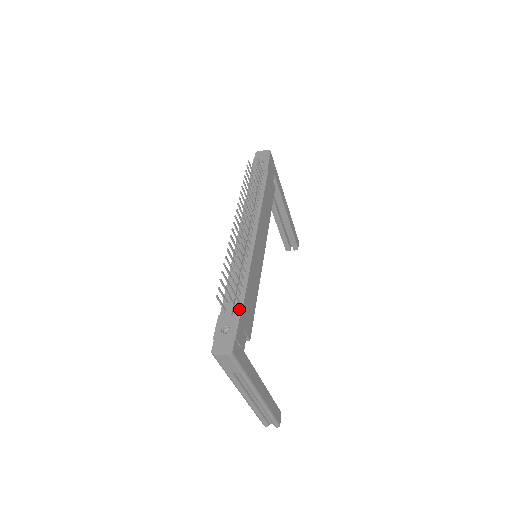
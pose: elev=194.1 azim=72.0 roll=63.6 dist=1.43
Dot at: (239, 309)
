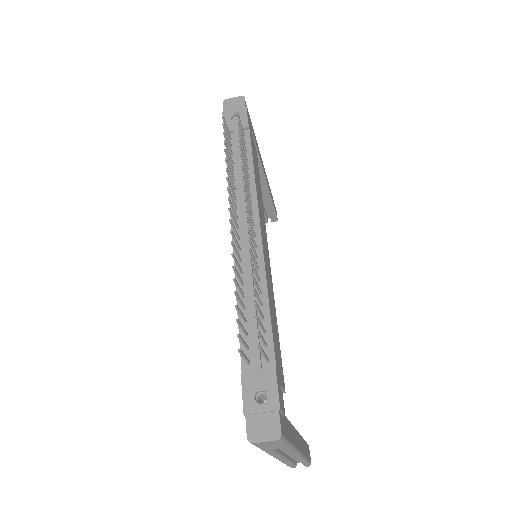
Dot at: (270, 357)
